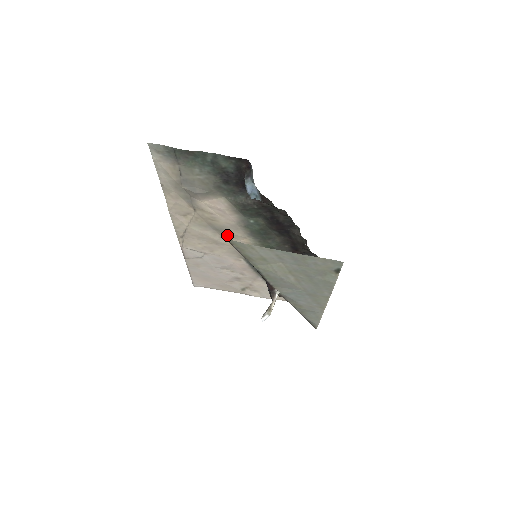
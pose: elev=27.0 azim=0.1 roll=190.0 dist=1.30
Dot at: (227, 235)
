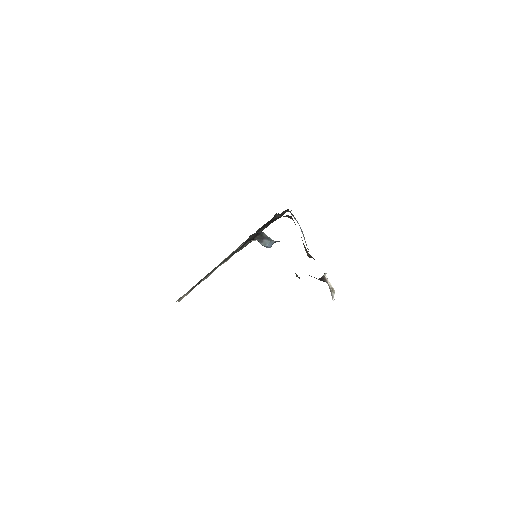
Dot at: occluded
